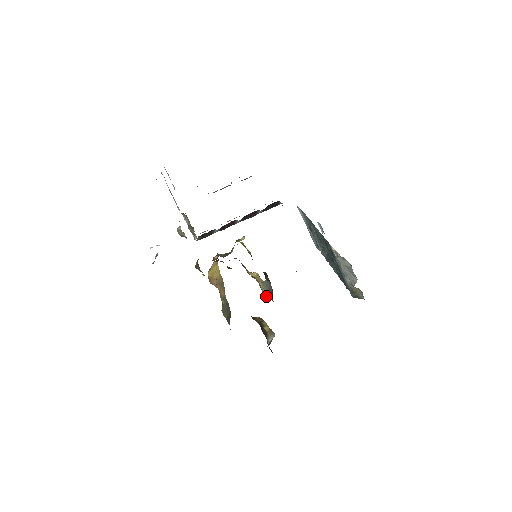
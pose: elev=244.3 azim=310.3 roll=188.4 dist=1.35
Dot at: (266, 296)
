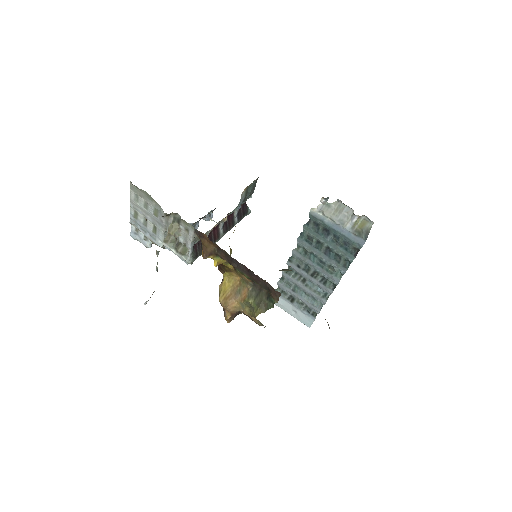
Dot at: occluded
